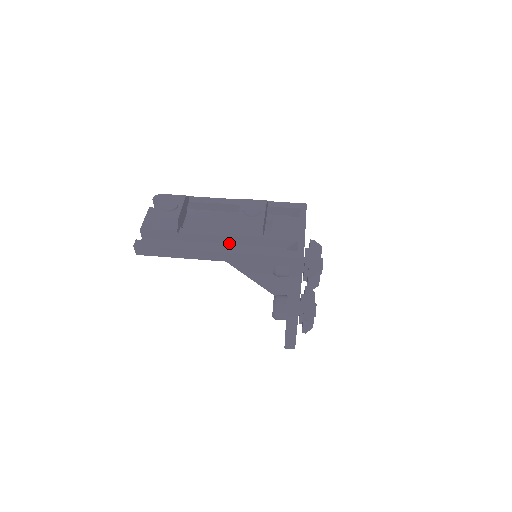
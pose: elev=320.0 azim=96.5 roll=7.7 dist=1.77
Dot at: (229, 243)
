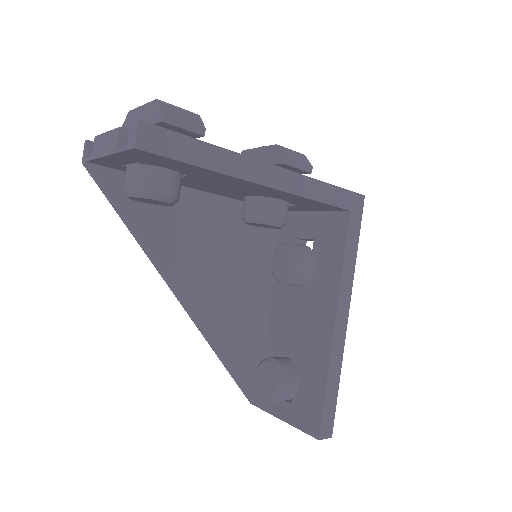
Dot at: occluded
